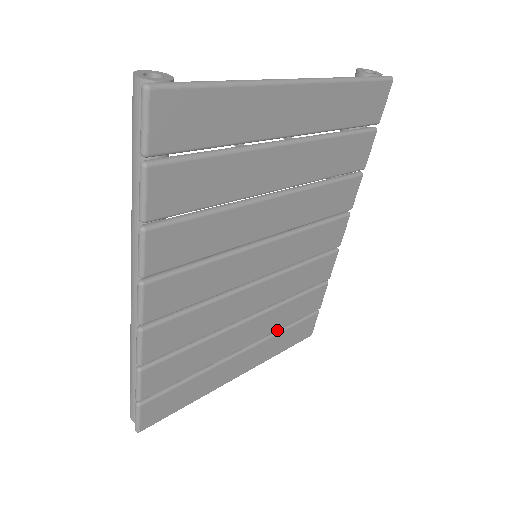
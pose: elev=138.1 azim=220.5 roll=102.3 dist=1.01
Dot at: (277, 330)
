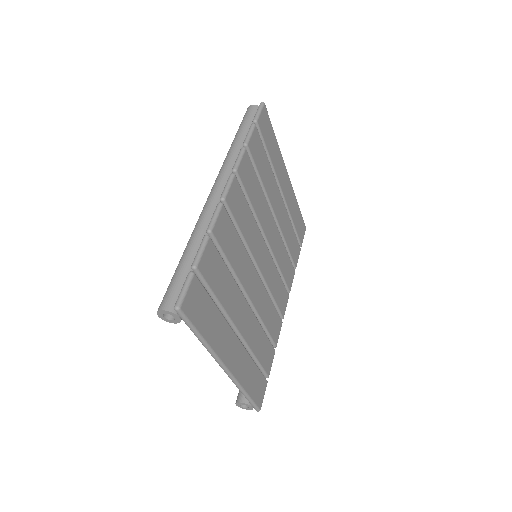
Dot at: (250, 356)
